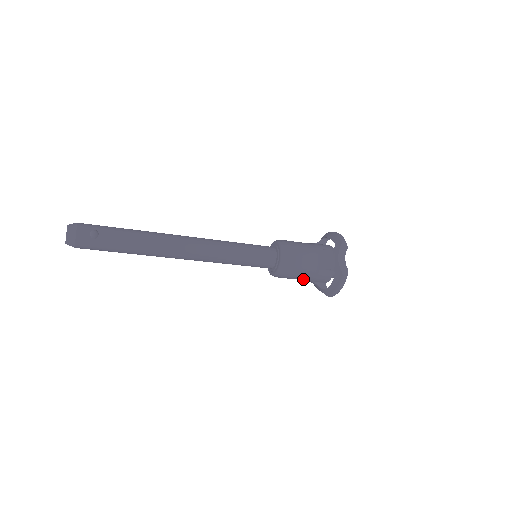
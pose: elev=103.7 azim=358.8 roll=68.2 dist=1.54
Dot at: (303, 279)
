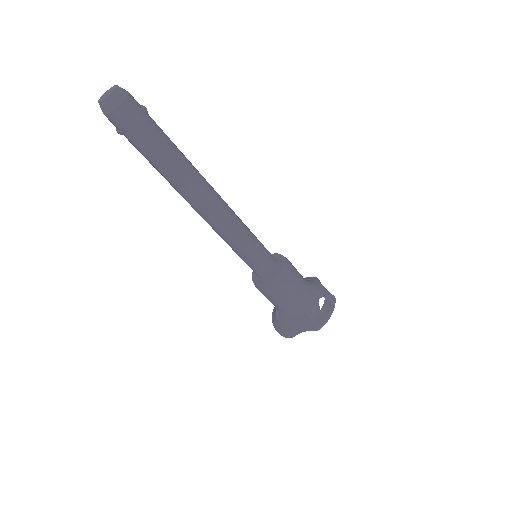
Dot at: (295, 299)
